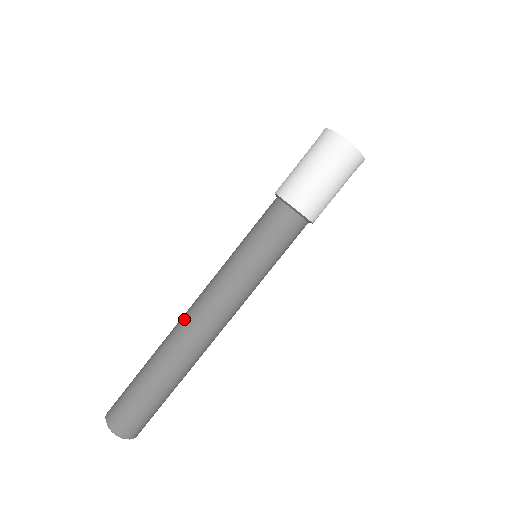
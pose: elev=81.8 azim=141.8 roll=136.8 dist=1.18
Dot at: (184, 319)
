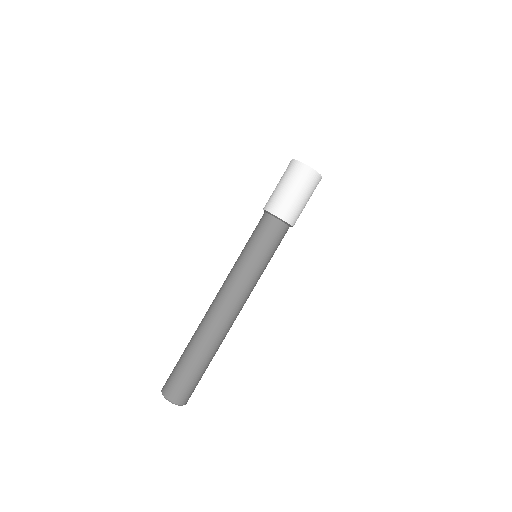
Dot at: occluded
